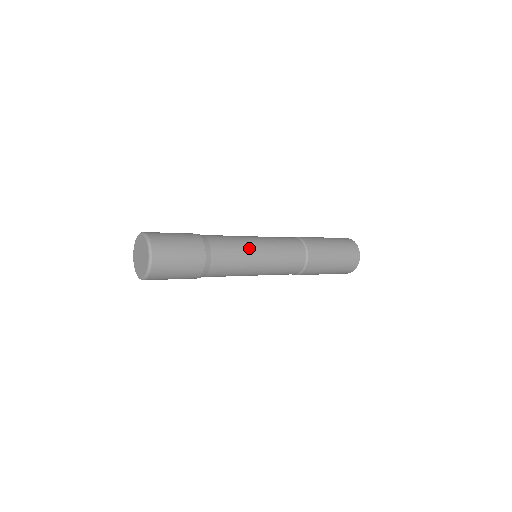
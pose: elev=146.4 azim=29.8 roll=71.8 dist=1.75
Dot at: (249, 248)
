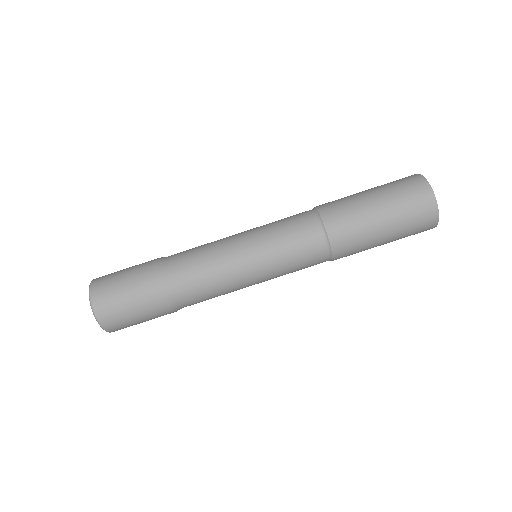
Dot at: (230, 274)
